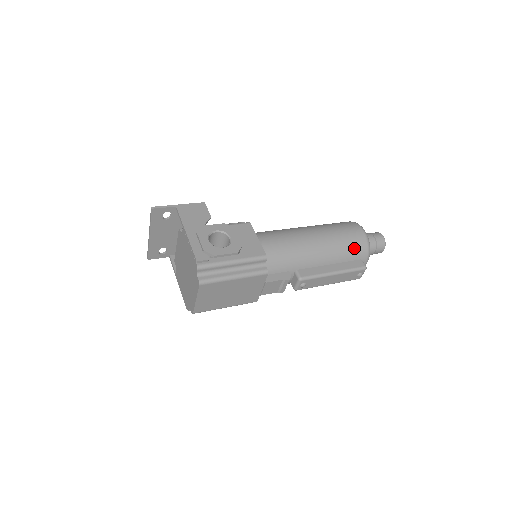
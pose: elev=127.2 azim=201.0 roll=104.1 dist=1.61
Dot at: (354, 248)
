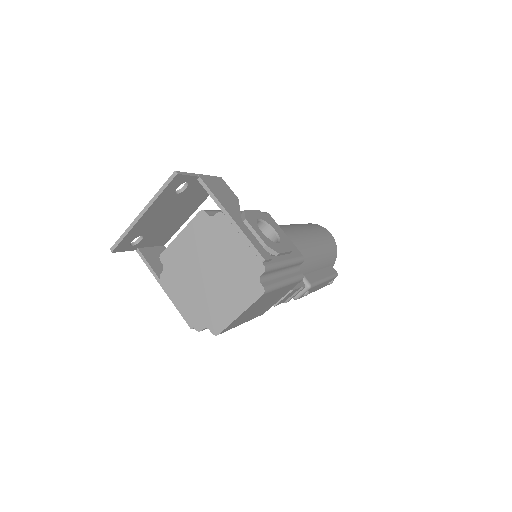
Dot at: (332, 253)
